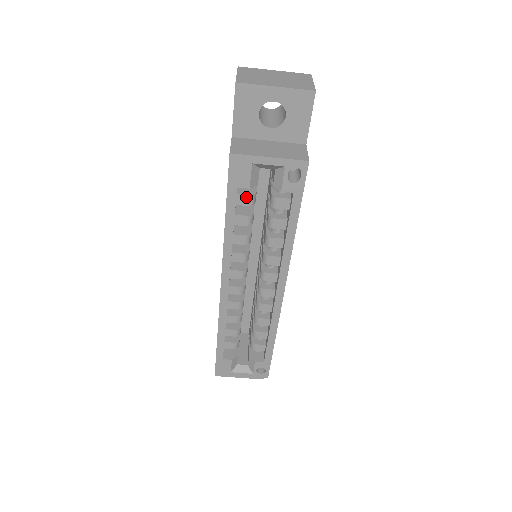
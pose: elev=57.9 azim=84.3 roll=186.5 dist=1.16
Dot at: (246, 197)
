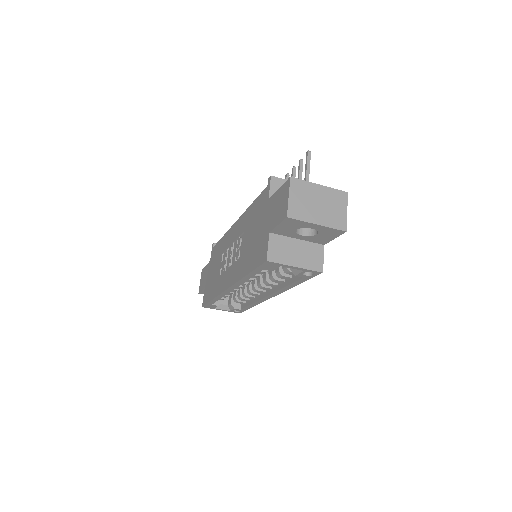
Dot at: occluded
